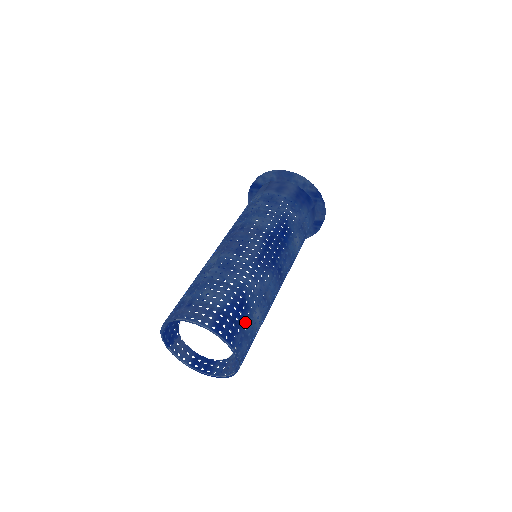
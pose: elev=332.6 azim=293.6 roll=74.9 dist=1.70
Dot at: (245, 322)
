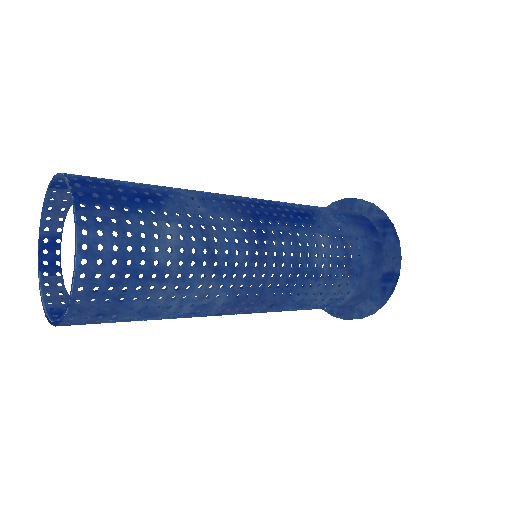
Dot at: (135, 212)
